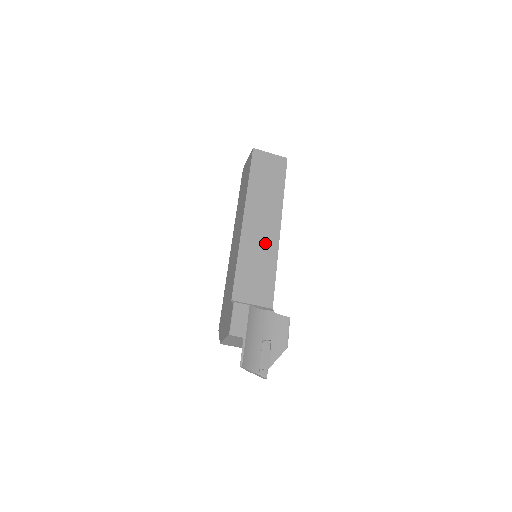
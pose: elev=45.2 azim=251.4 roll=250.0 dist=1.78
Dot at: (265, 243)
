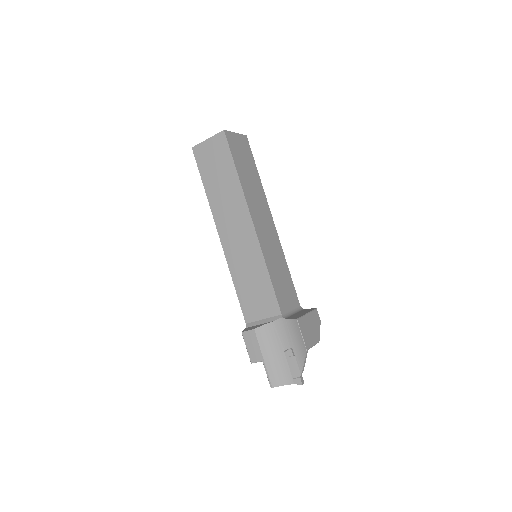
Dot at: (247, 249)
